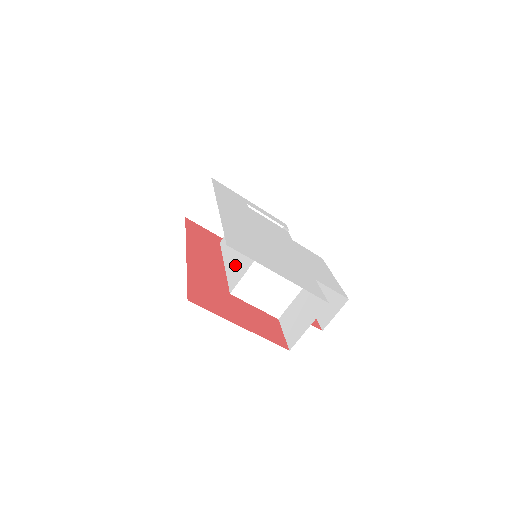
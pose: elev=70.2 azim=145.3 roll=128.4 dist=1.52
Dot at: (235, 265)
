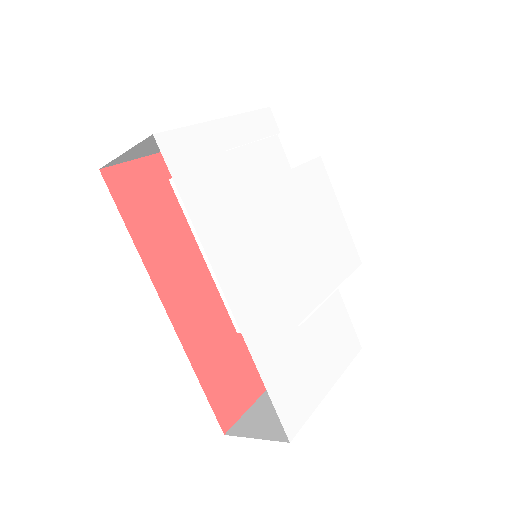
Dot at: occluded
